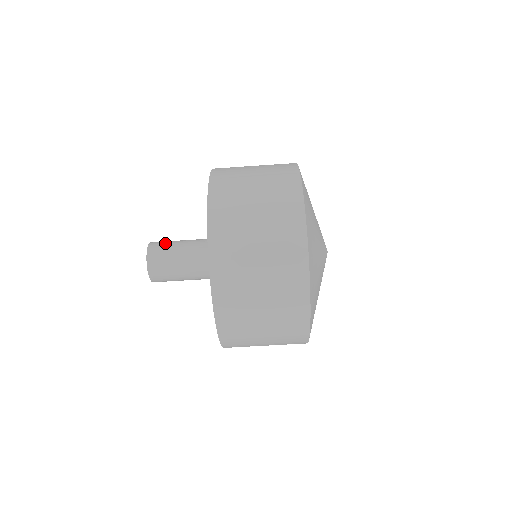
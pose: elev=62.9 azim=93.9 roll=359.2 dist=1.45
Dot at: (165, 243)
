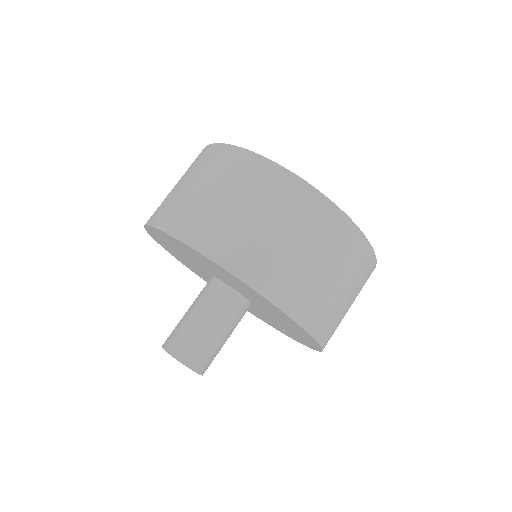
Dot at: occluded
